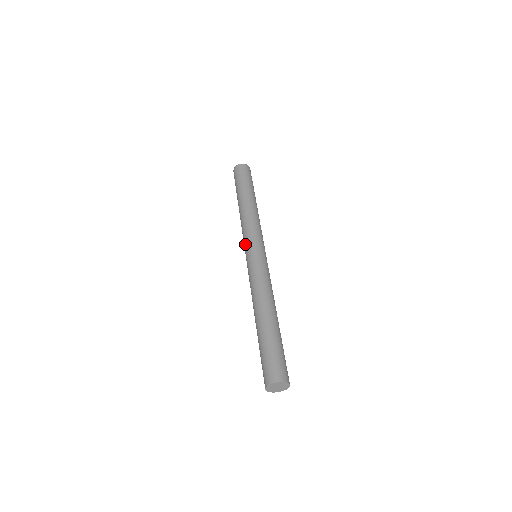
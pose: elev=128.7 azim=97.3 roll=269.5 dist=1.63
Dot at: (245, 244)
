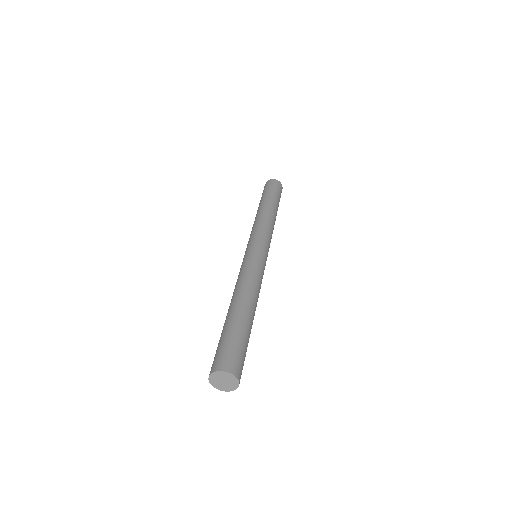
Dot at: (248, 243)
